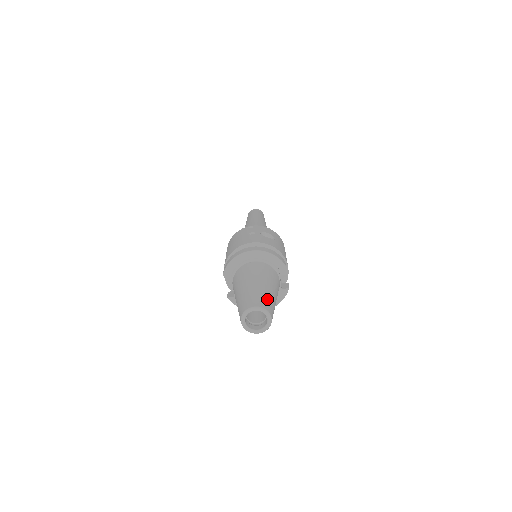
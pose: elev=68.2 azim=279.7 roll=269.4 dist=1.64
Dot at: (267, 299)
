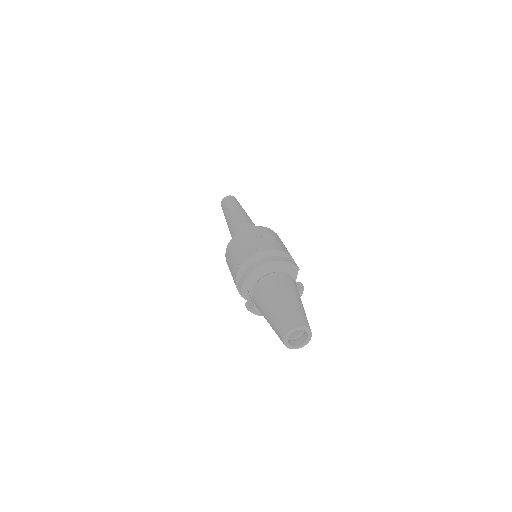
Dot at: (301, 314)
